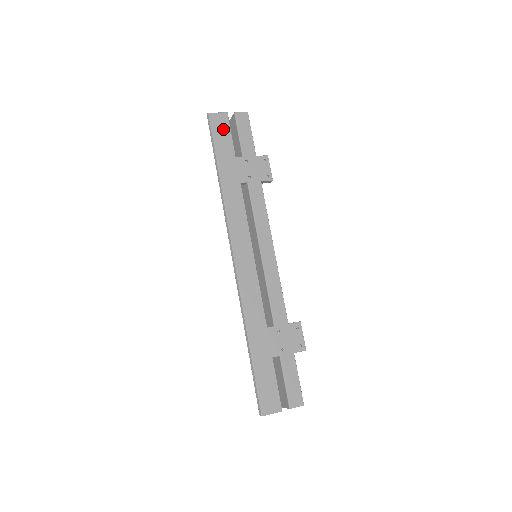
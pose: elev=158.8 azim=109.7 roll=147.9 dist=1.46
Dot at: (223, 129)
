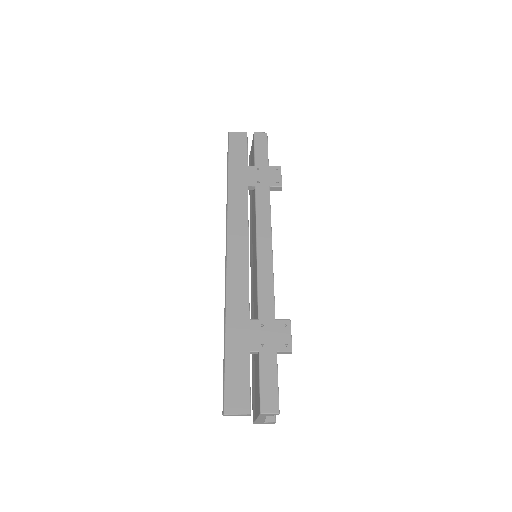
Dot at: (240, 144)
